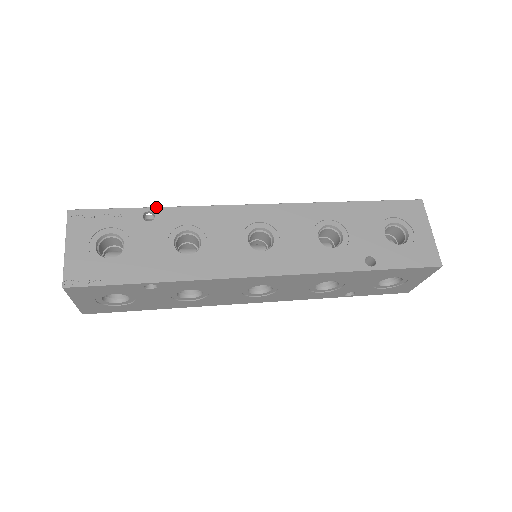
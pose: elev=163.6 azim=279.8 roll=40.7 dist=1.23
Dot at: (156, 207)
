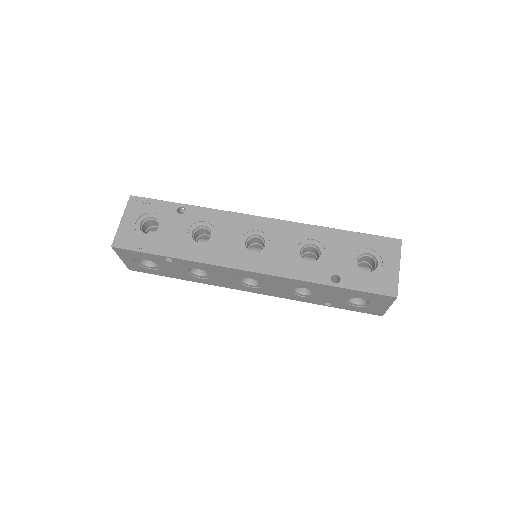
Dot at: (188, 205)
